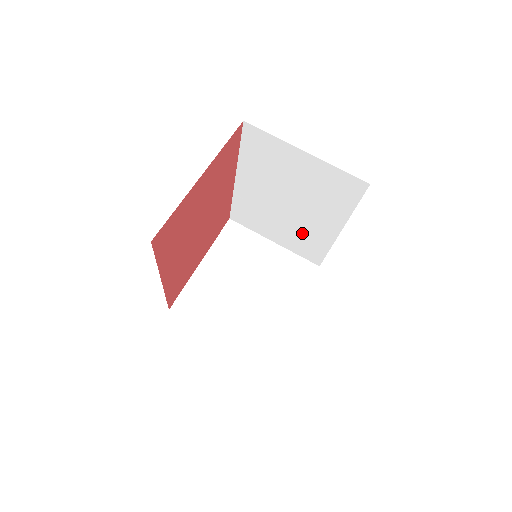
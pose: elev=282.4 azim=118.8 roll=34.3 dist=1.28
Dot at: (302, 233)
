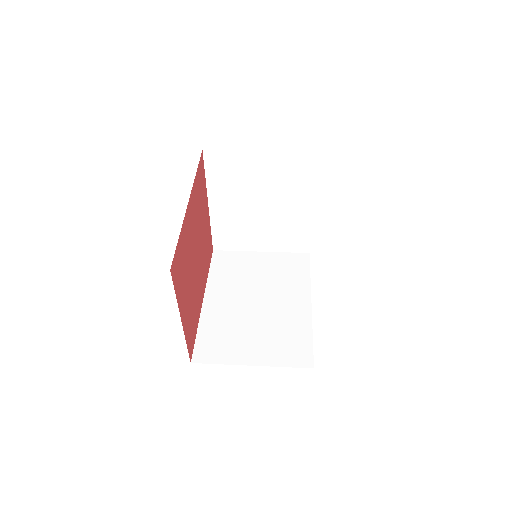
Dot at: (279, 328)
